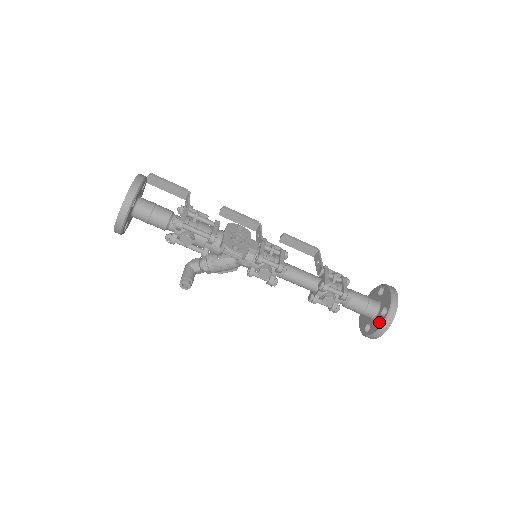
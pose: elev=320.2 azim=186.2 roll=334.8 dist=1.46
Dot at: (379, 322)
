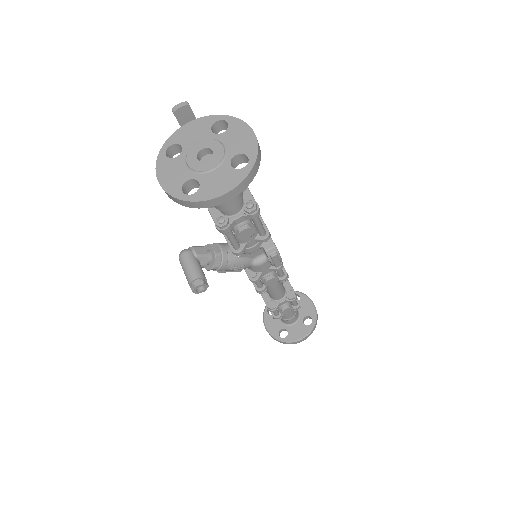
Dot at: (303, 330)
